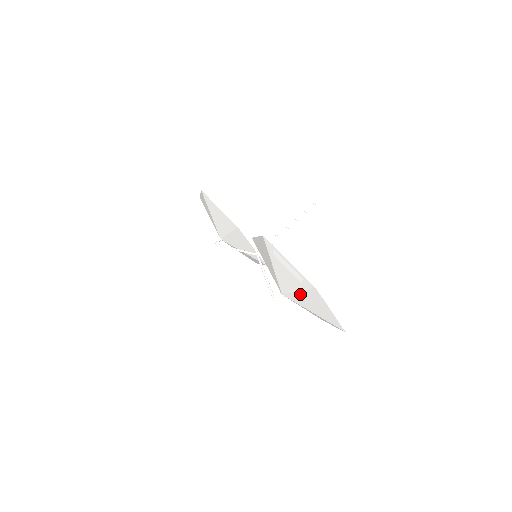
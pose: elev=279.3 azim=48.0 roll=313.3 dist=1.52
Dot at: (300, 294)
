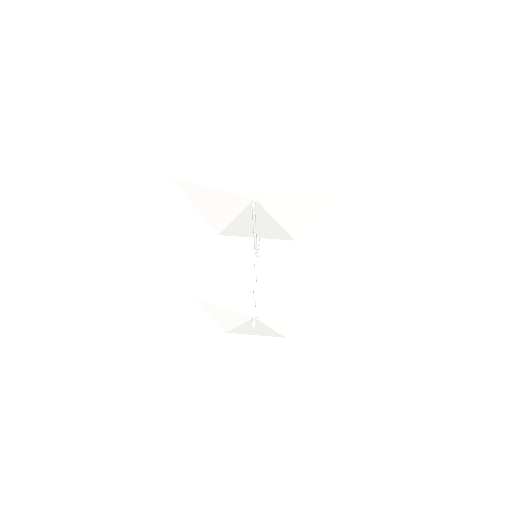
Dot at: (237, 156)
